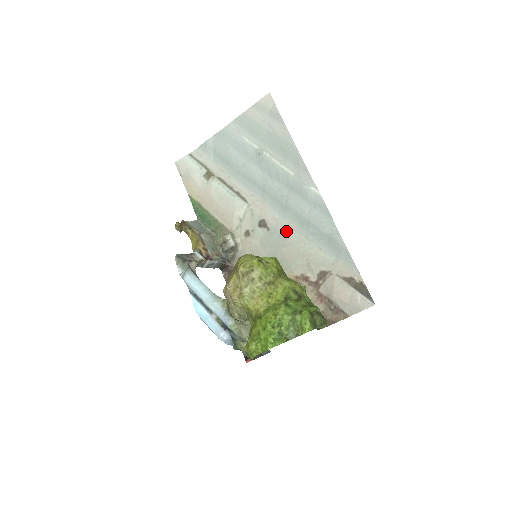
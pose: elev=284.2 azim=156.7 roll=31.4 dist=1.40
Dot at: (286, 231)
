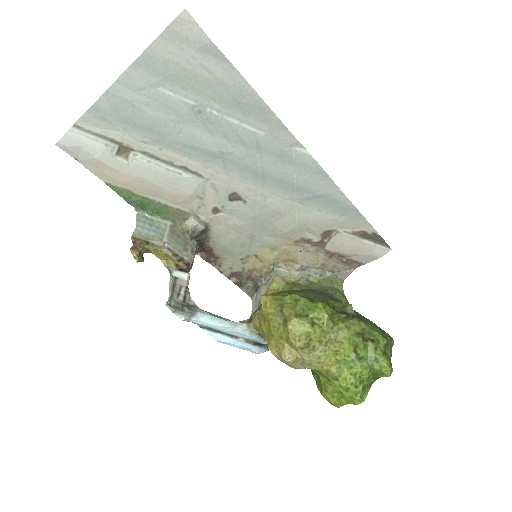
Dot at: (270, 201)
